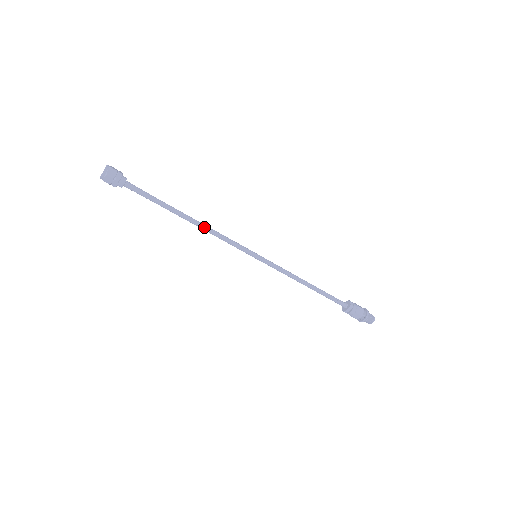
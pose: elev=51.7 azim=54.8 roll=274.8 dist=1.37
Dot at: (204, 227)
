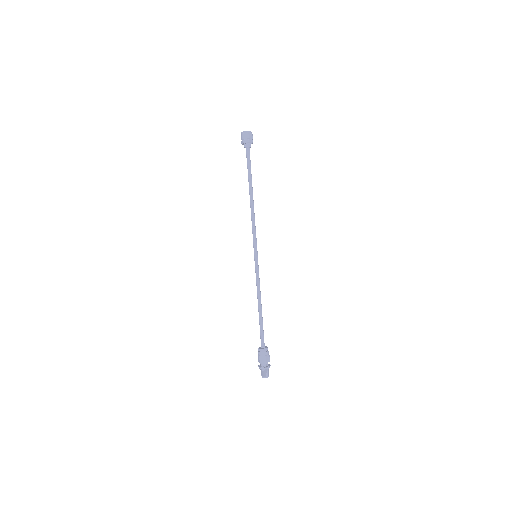
Dot at: occluded
